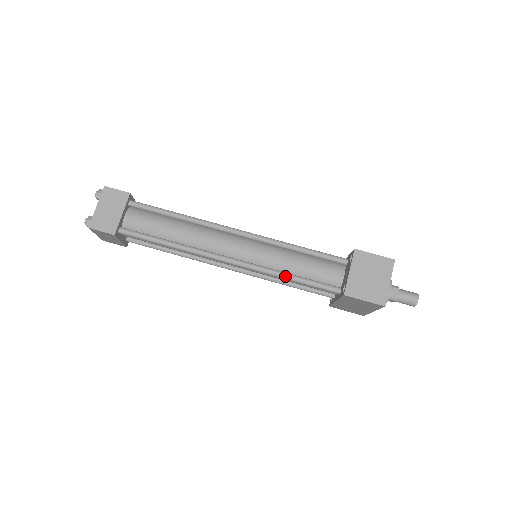
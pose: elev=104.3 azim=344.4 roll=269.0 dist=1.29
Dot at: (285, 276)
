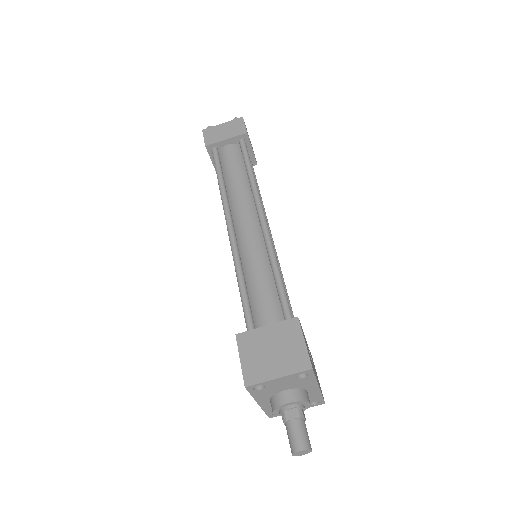
Dot at: (240, 282)
